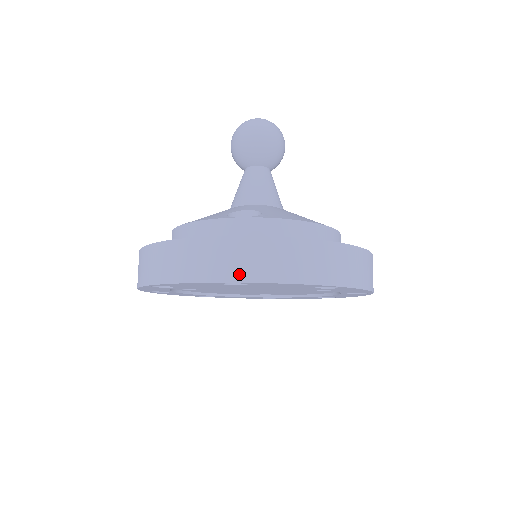
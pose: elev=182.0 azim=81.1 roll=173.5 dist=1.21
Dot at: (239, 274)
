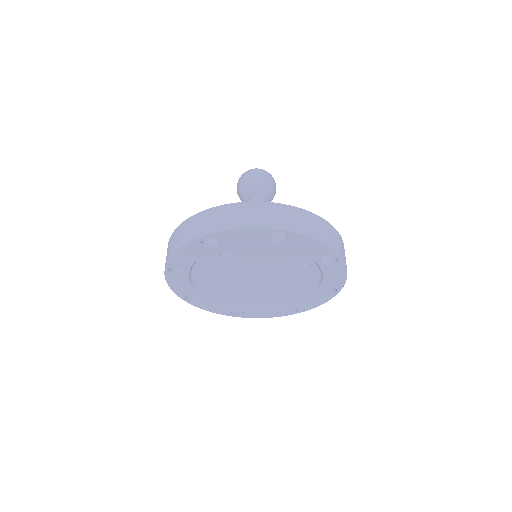
Dot at: (207, 230)
